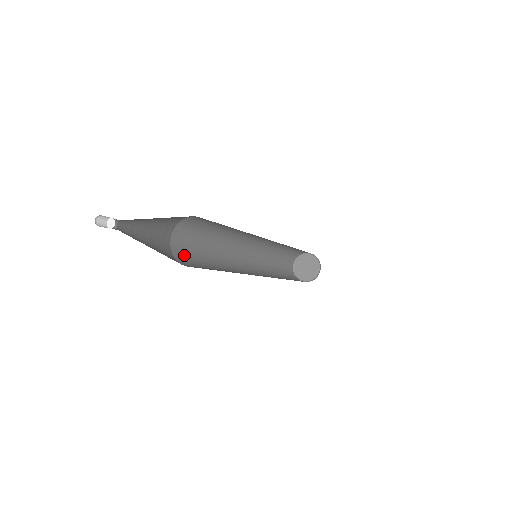
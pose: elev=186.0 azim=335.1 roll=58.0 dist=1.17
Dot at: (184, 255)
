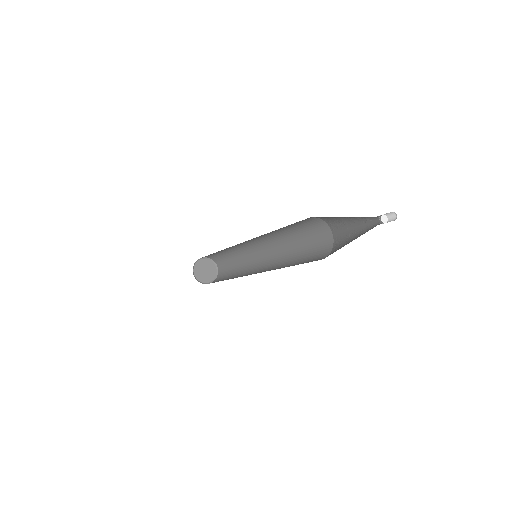
Dot at: occluded
